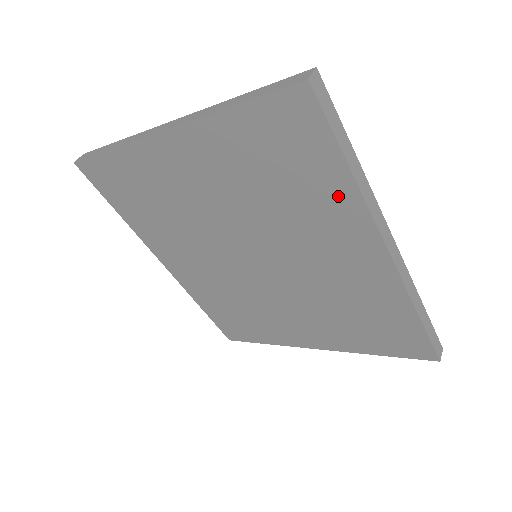
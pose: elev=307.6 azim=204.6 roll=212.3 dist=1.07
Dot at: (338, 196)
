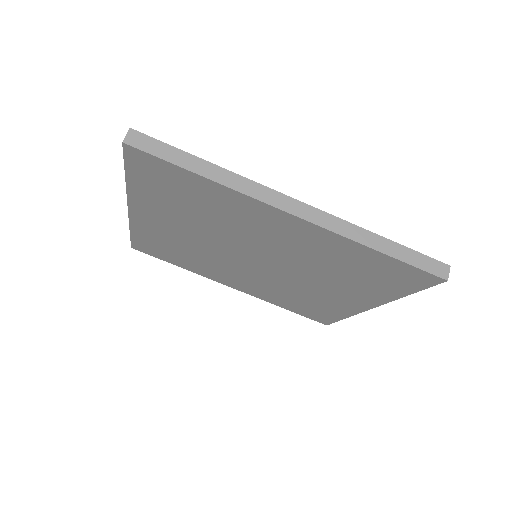
Dot at: (221, 195)
